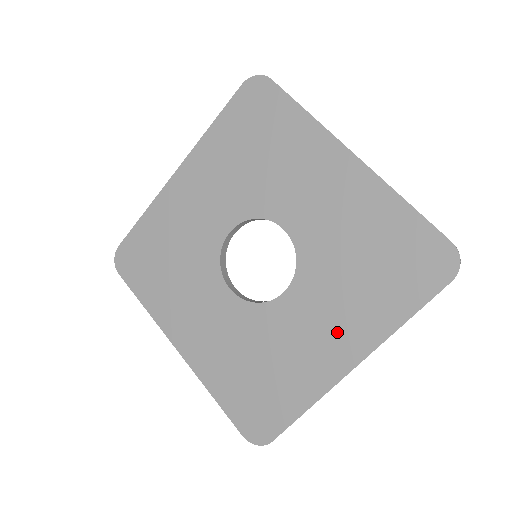
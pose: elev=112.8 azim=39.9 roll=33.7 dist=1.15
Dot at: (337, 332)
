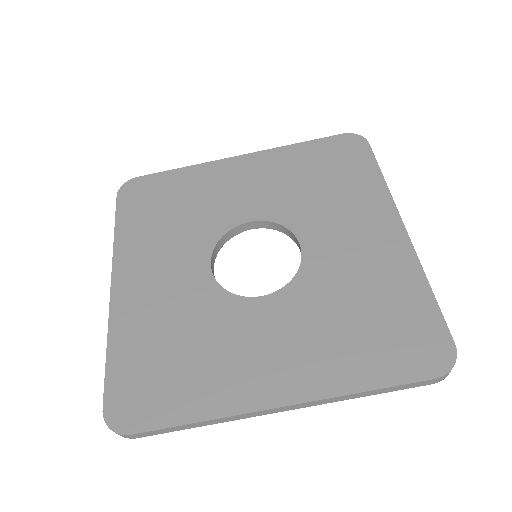
Dot at: (288, 361)
